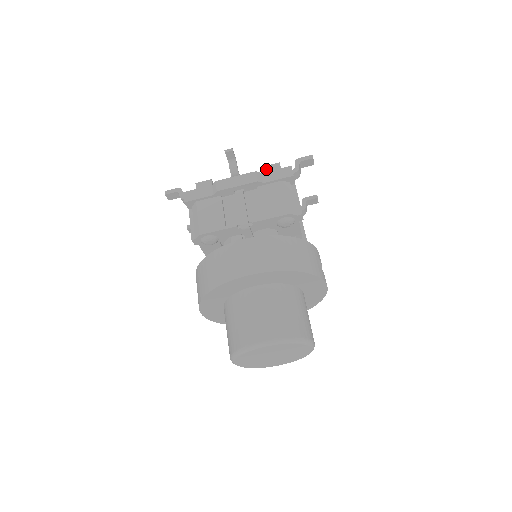
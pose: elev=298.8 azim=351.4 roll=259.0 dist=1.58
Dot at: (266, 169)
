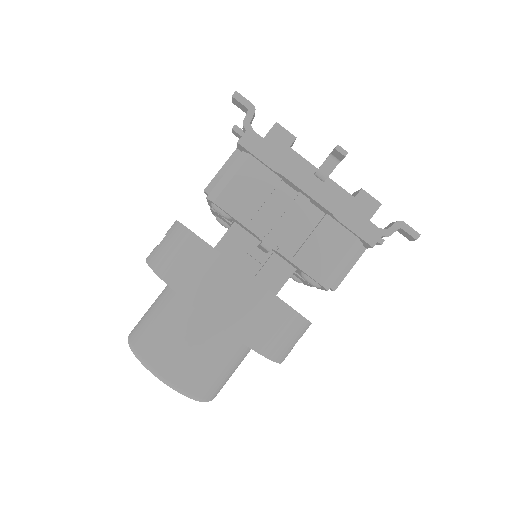
Dot at: (361, 196)
